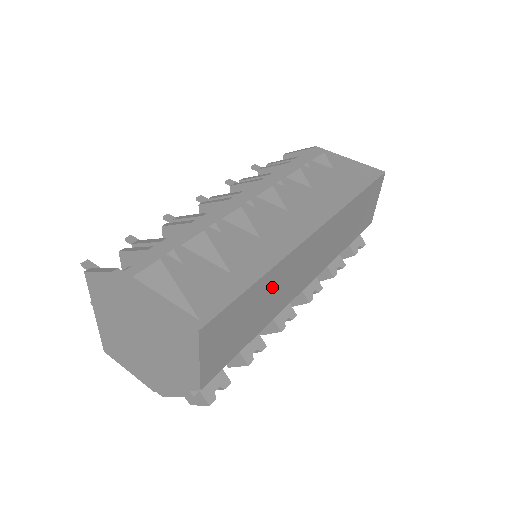
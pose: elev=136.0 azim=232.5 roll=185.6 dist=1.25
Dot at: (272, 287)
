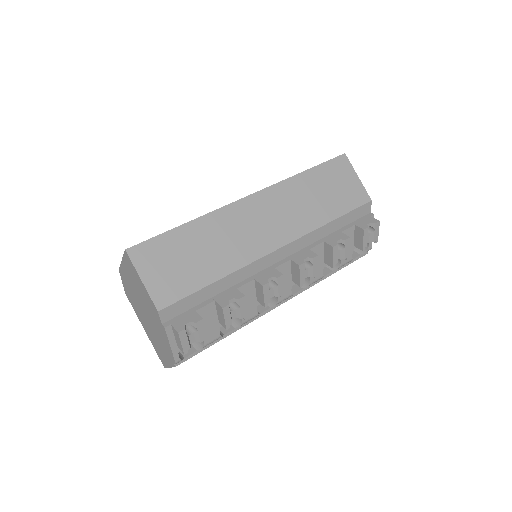
Dot at: (213, 235)
